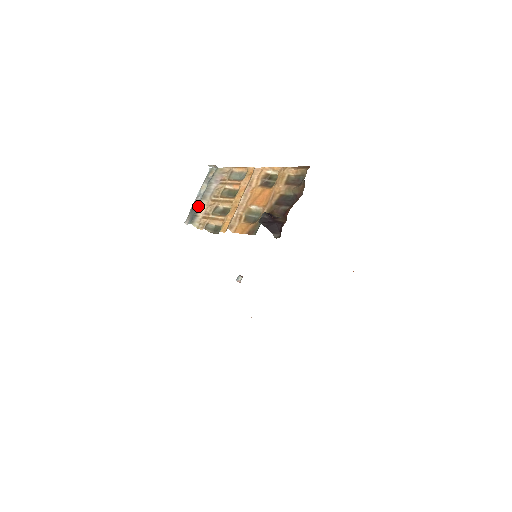
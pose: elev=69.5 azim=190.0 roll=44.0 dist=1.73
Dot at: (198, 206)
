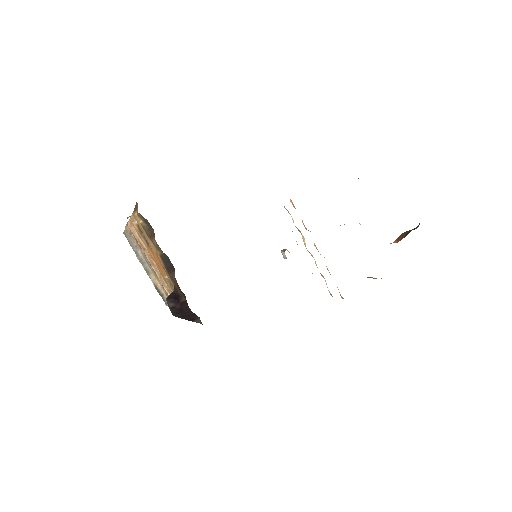
Dot at: occluded
